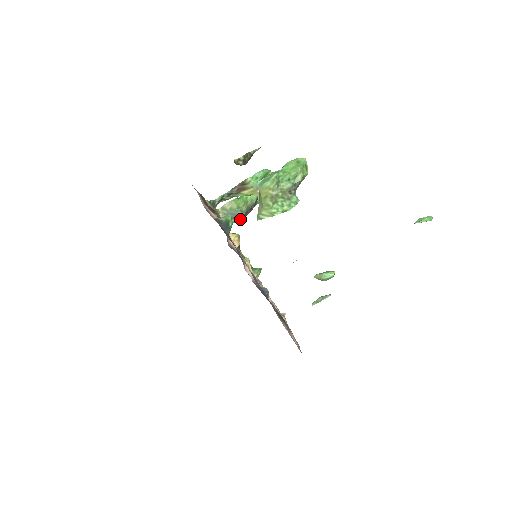
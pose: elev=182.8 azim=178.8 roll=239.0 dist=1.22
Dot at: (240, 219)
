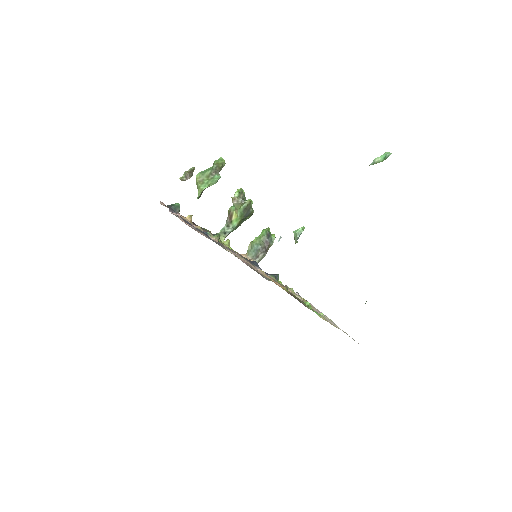
Dot at: (261, 252)
